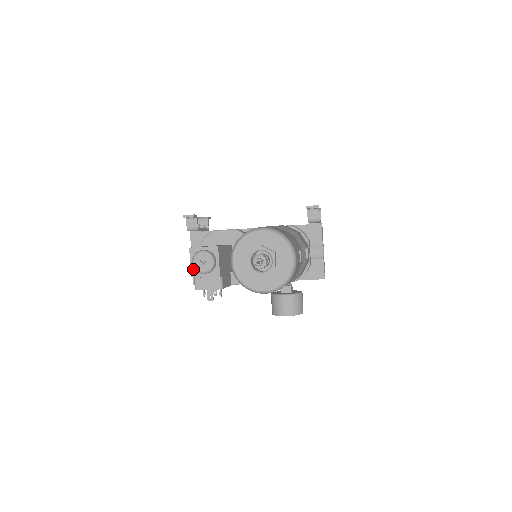
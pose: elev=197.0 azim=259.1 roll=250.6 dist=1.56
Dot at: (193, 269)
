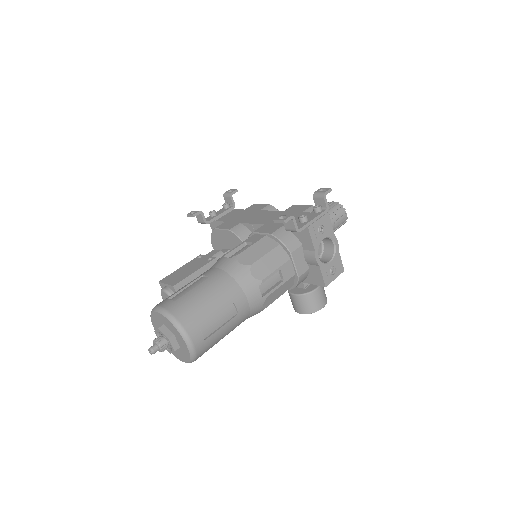
Dot at: occluded
